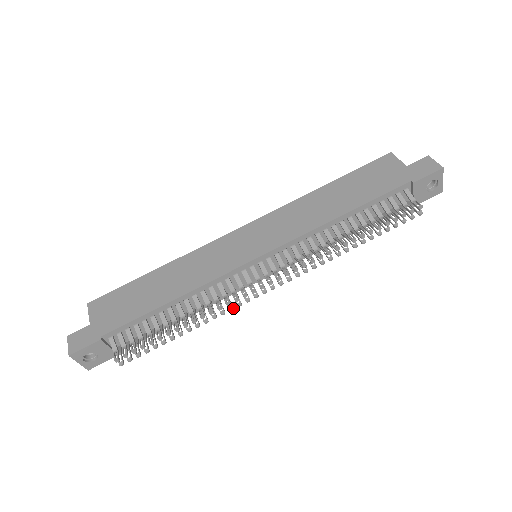
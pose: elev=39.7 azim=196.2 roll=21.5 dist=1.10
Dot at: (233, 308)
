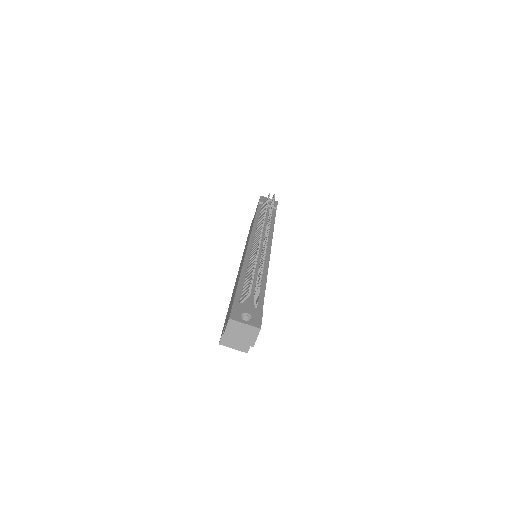
Dot at: (266, 243)
